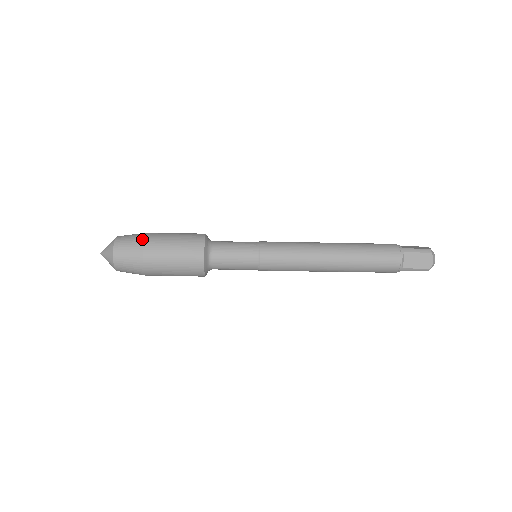
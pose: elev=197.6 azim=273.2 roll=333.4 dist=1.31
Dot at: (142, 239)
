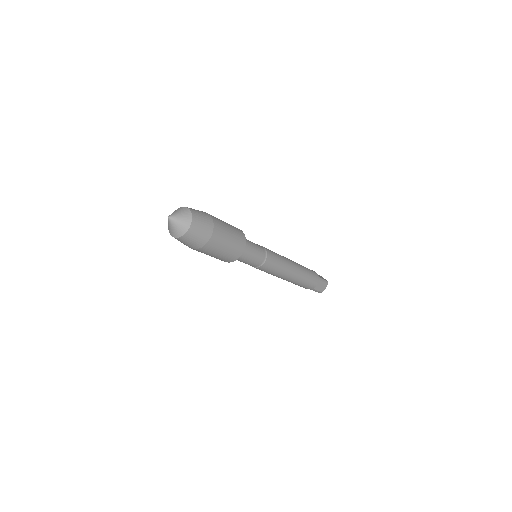
Dot at: (212, 223)
